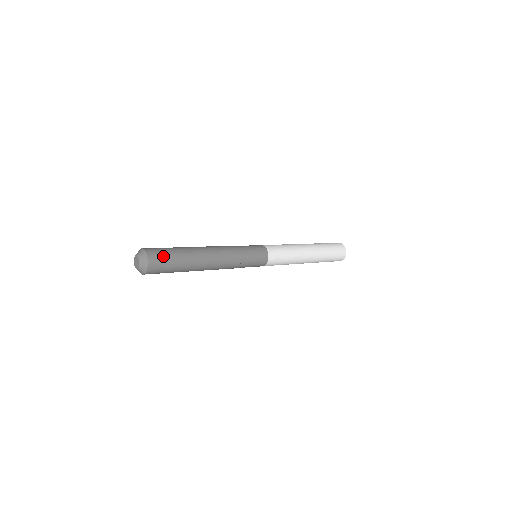
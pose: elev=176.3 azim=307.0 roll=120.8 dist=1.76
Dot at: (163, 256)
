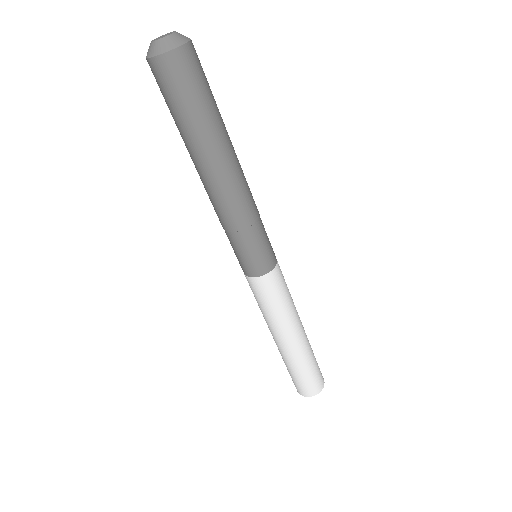
Dot at: occluded
